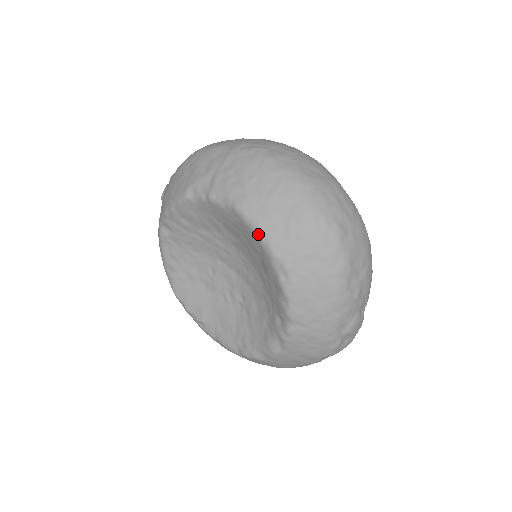
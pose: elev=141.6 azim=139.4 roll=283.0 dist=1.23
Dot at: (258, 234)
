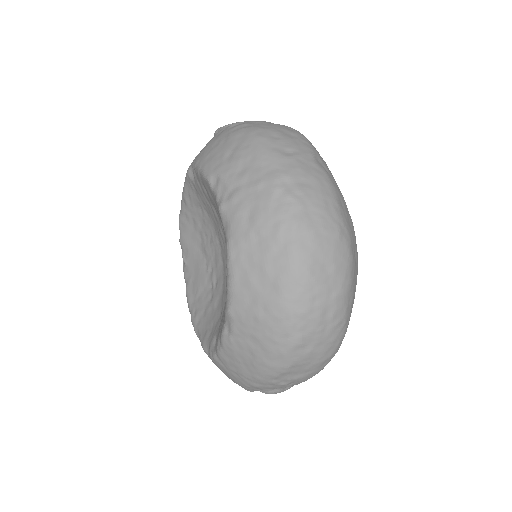
Dot at: (228, 284)
